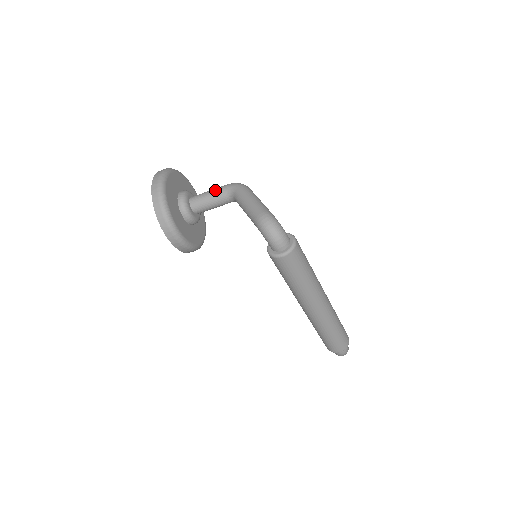
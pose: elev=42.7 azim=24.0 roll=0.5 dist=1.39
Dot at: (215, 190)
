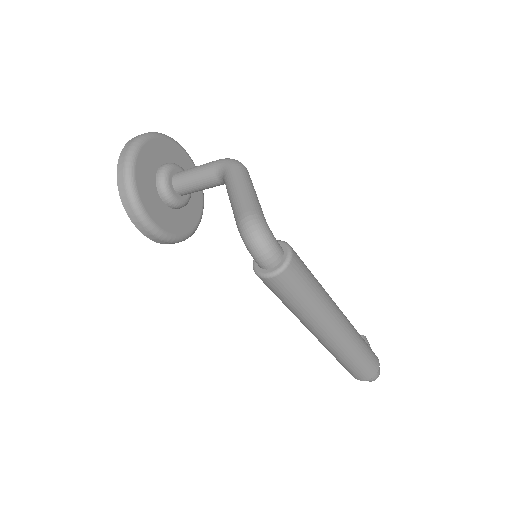
Dot at: (203, 167)
